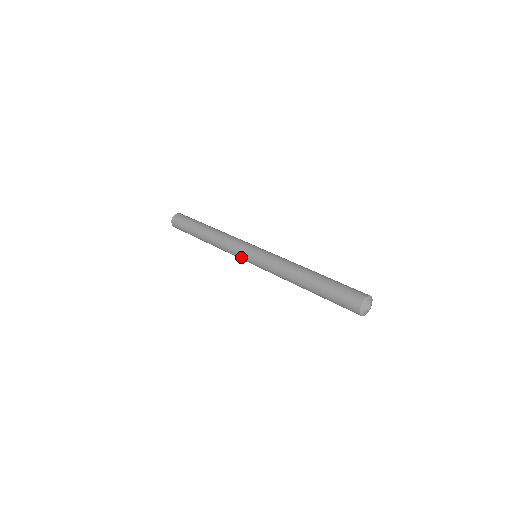
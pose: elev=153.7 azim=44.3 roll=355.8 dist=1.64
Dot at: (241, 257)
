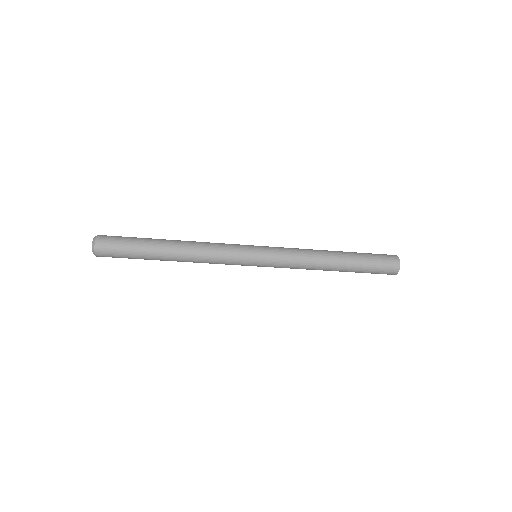
Dot at: (243, 251)
